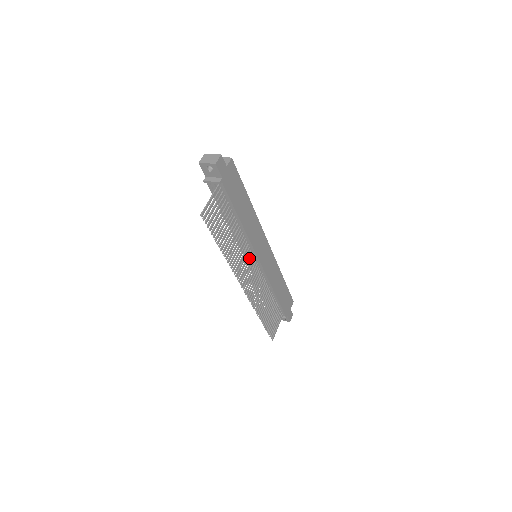
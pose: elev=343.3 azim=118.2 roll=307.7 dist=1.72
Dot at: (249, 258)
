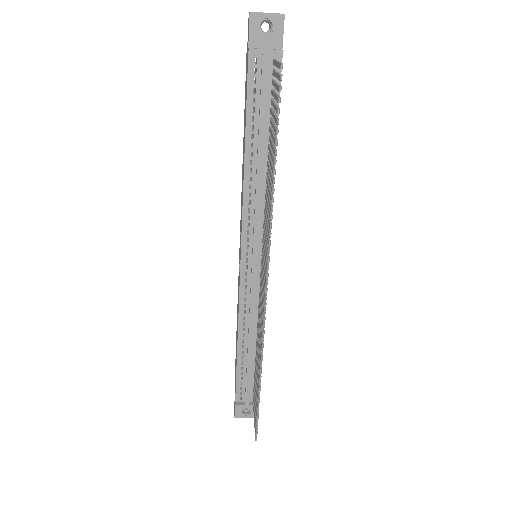
Dot at: occluded
